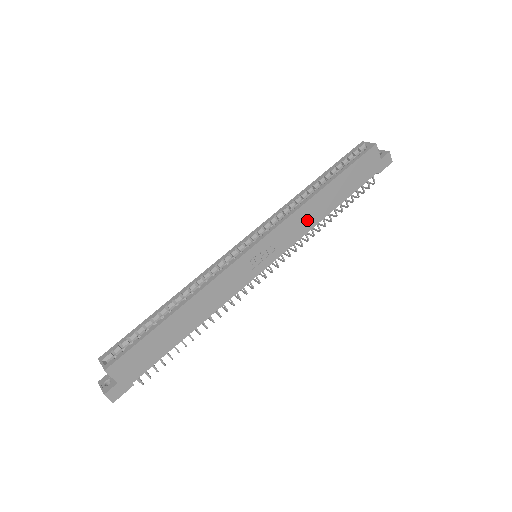
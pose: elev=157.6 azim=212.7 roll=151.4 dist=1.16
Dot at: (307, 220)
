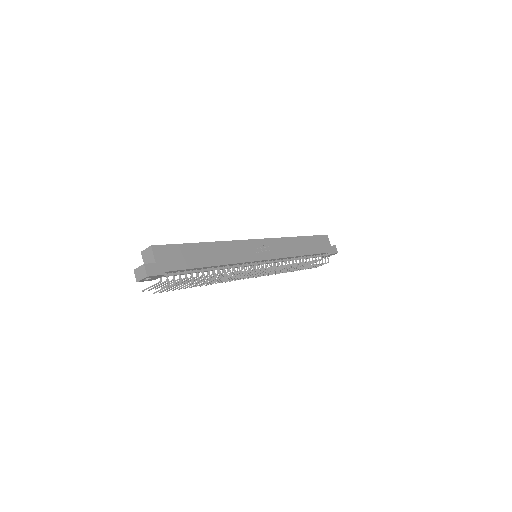
Dot at: (290, 249)
